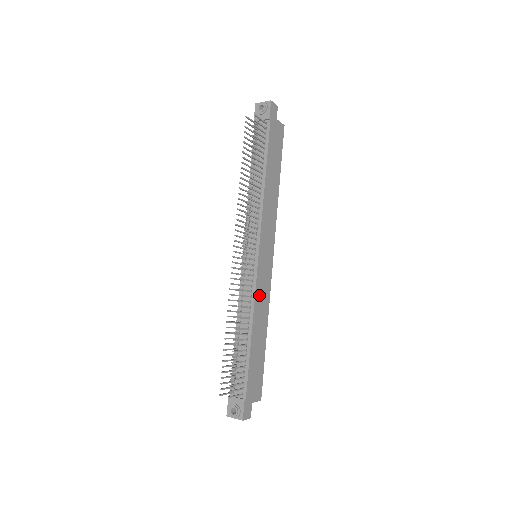
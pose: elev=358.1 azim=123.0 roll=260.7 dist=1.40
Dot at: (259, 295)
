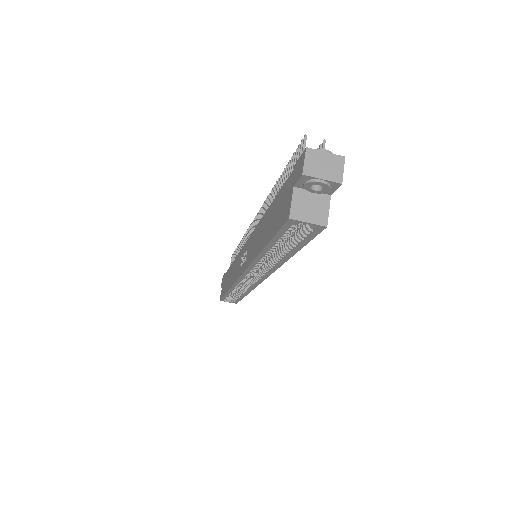
Dot at: occluded
